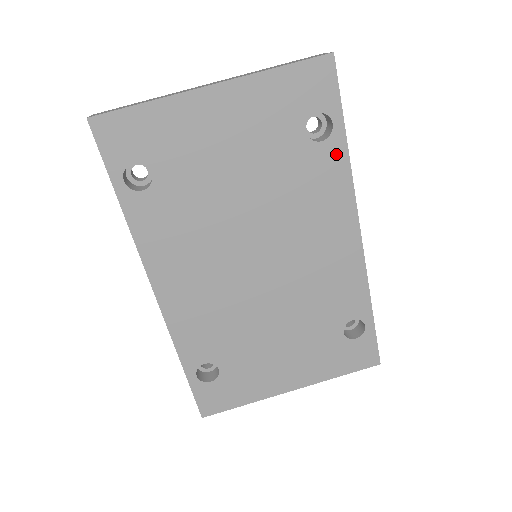
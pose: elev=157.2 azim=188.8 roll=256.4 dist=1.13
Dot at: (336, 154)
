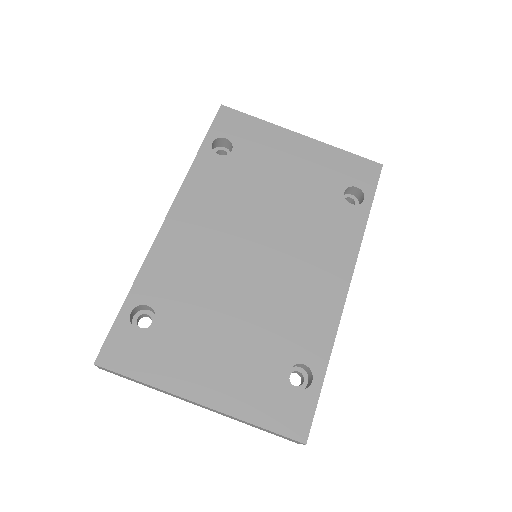
Dot at: (358, 218)
